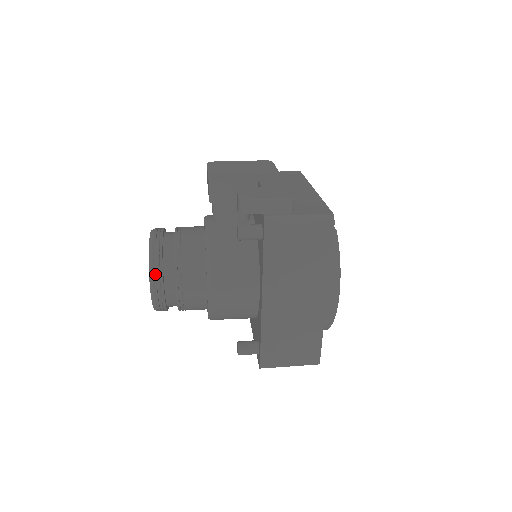
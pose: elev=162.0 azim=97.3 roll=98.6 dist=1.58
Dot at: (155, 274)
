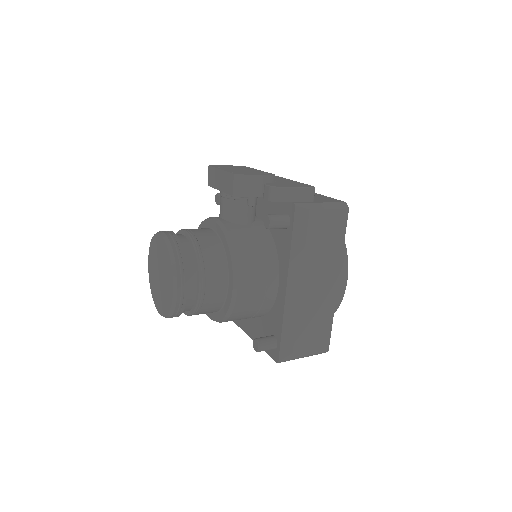
Dot at: (179, 272)
